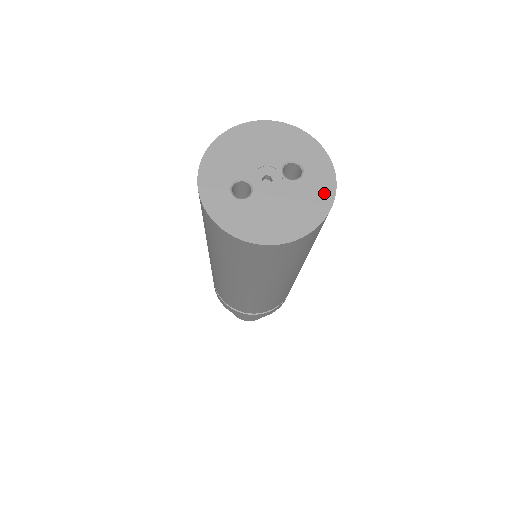
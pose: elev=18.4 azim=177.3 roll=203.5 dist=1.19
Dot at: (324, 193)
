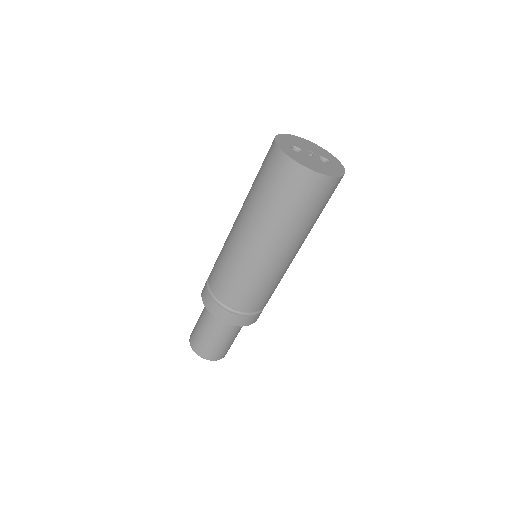
Dot at: (337, 172)
